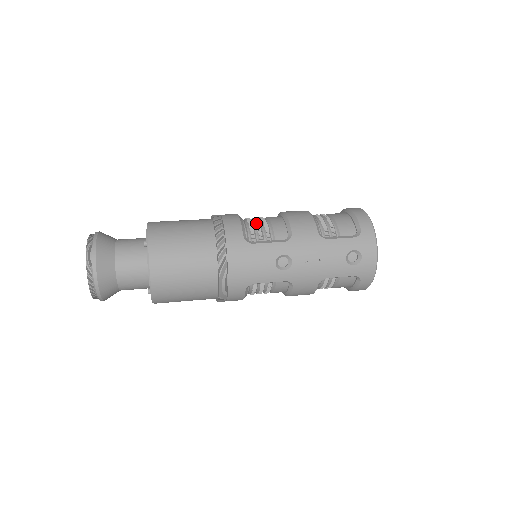
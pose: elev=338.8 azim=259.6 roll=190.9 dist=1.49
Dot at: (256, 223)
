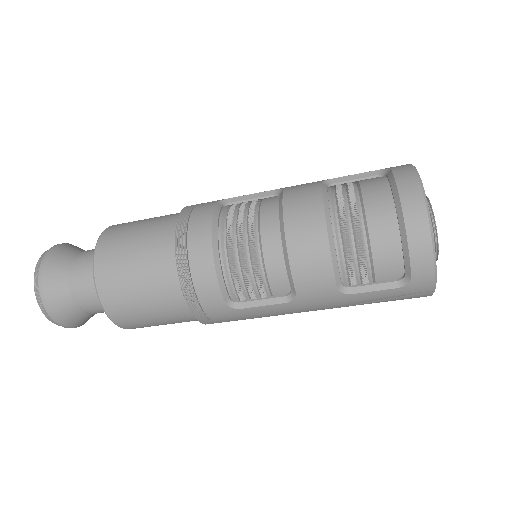
Dot at: occluded
